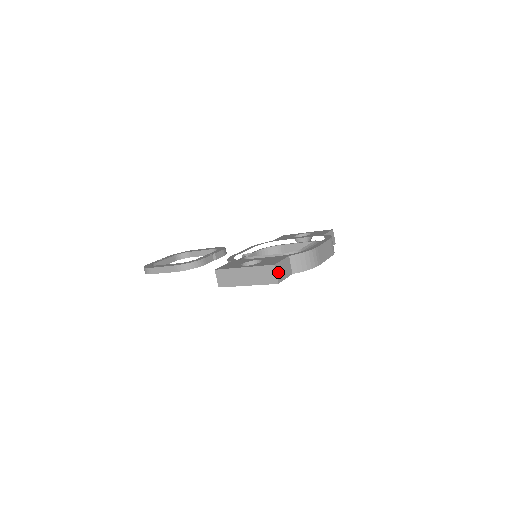
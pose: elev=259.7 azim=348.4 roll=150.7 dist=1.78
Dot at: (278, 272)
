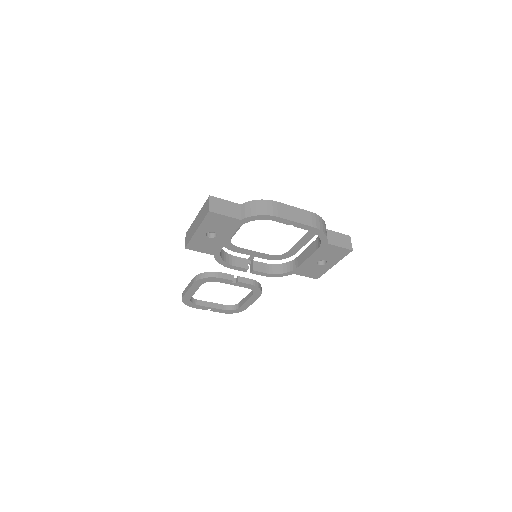
Dot at: (214, 204)
